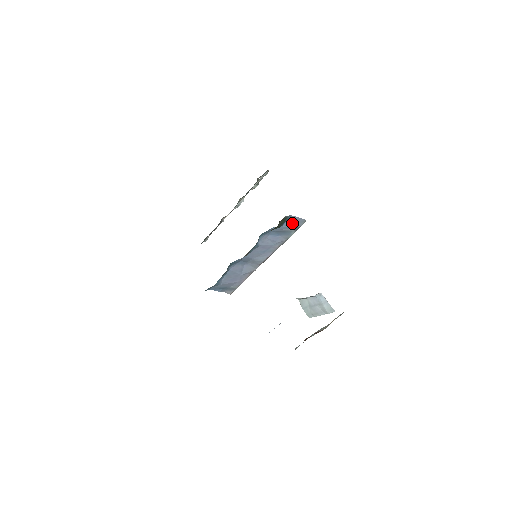
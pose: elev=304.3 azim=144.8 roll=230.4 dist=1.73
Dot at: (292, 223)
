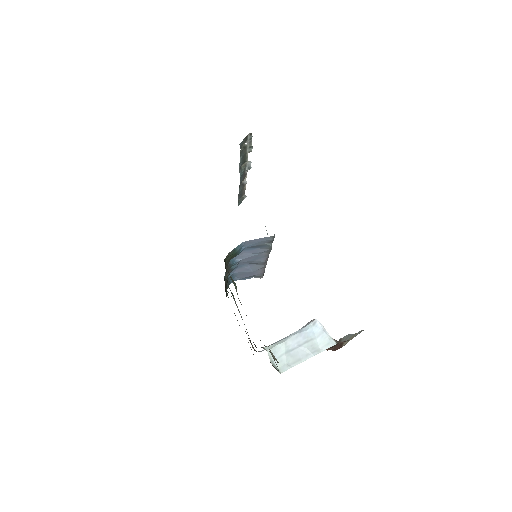
Dot at: (256, 243)
